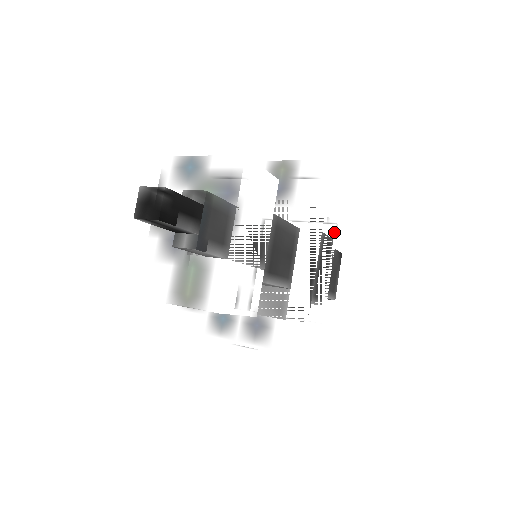
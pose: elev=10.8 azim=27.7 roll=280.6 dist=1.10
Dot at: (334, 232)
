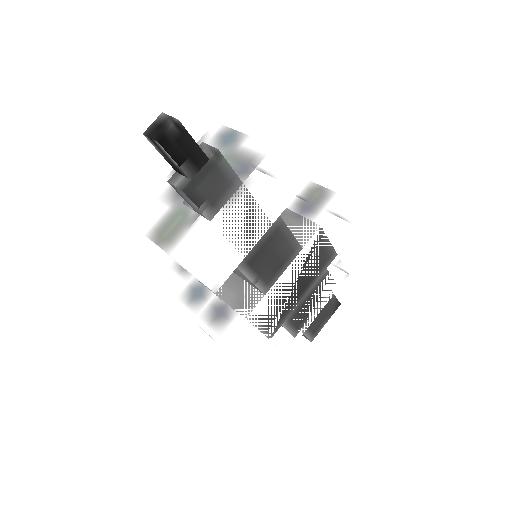
Dot at: (341, 278)
